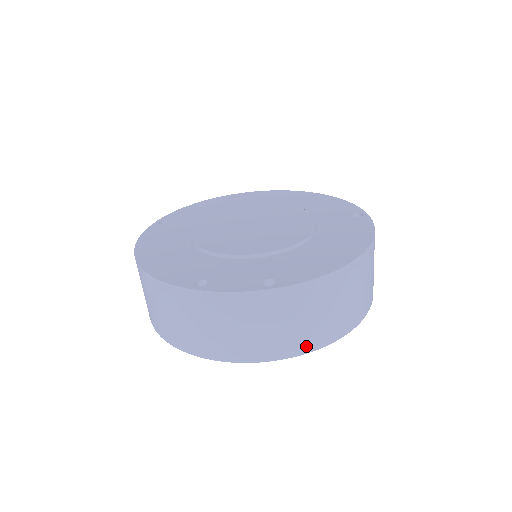
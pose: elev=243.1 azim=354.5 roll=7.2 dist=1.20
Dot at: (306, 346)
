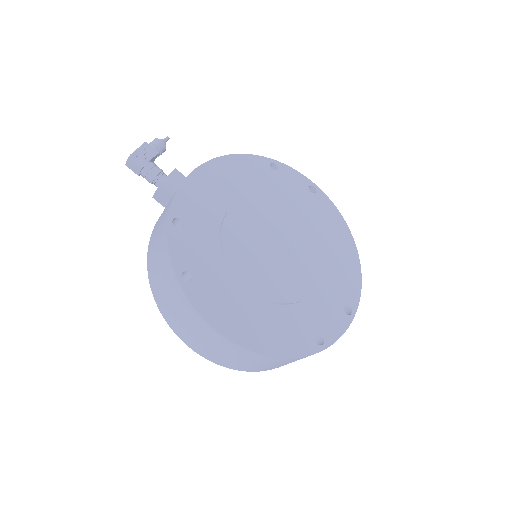
Dot at: occluded
